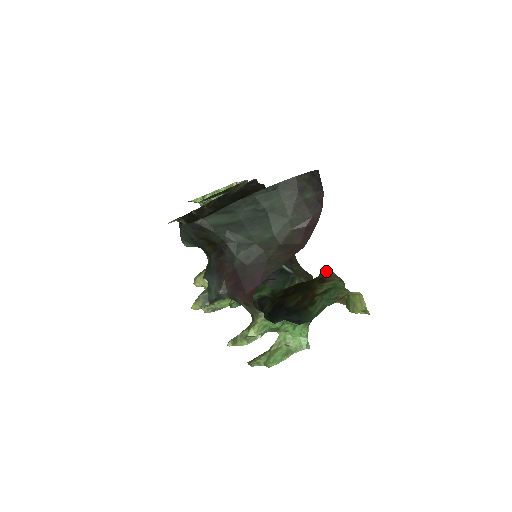
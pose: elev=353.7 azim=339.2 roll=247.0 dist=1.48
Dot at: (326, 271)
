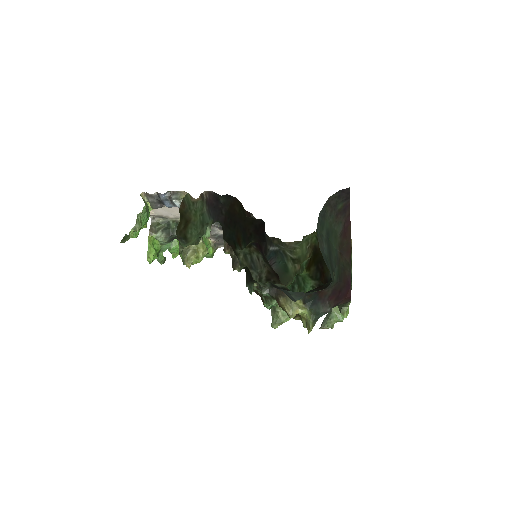
Dot at: occluded
